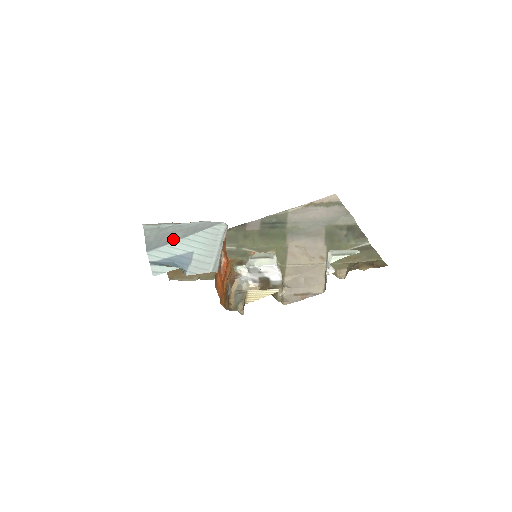
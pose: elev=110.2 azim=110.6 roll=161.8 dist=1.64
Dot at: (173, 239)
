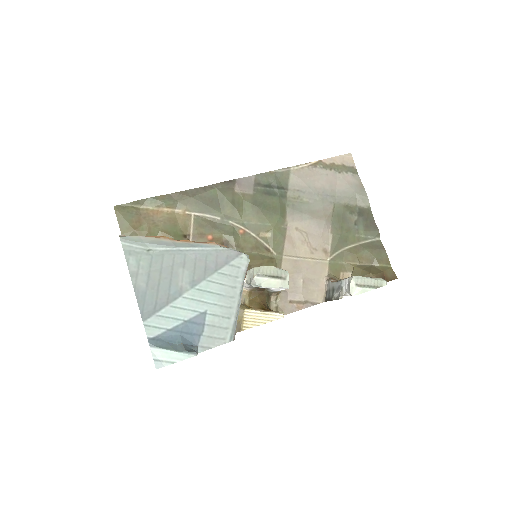
Dot at: (177, 289)
